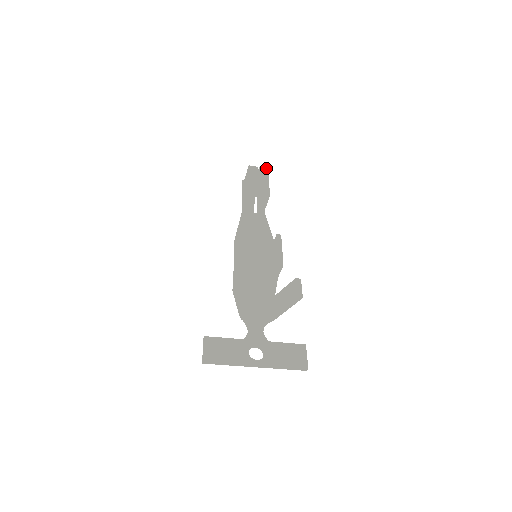
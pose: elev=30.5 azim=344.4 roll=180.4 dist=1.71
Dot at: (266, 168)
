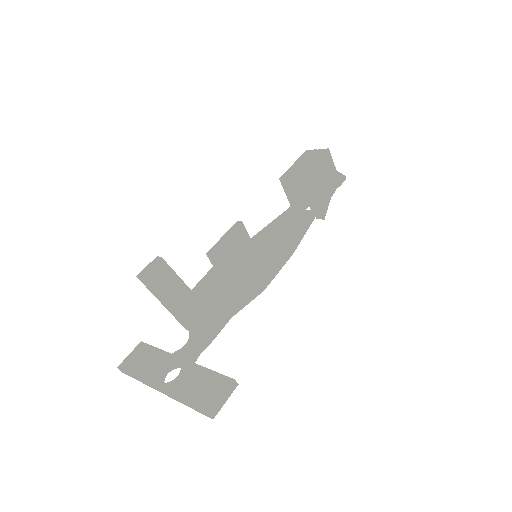
Dot at: occluded
